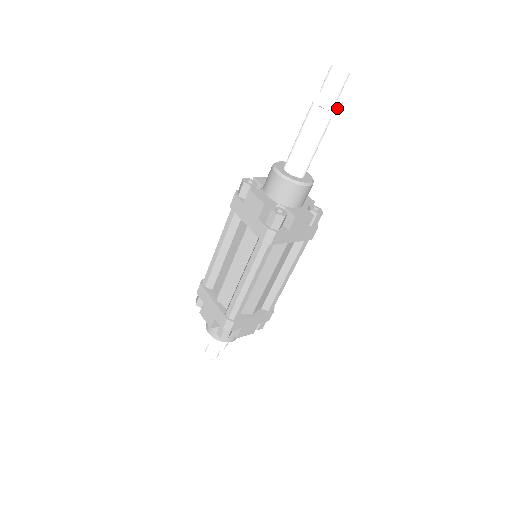
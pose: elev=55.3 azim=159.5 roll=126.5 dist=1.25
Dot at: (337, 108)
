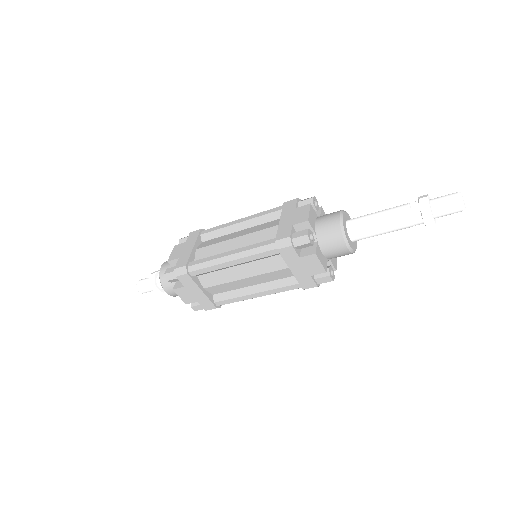
Dot at: occluded
